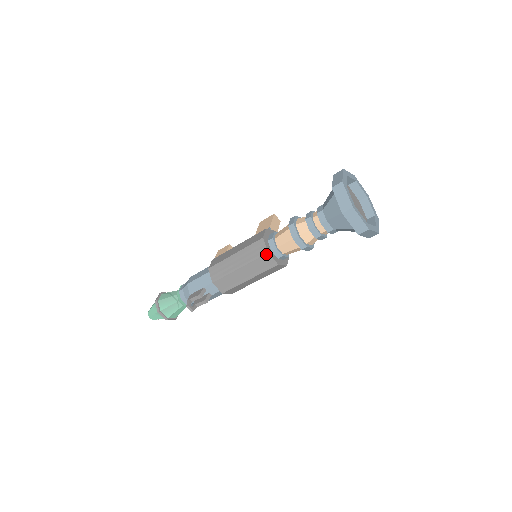
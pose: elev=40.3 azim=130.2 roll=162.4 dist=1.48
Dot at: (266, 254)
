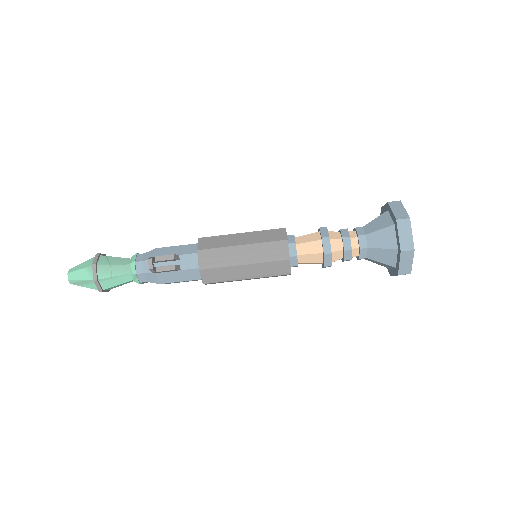
Dot at: (284, 240)
